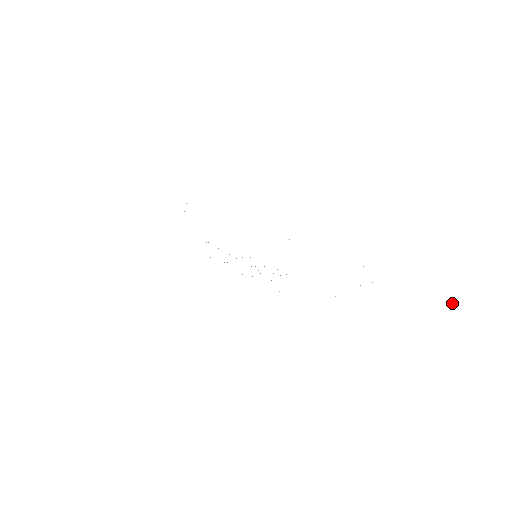
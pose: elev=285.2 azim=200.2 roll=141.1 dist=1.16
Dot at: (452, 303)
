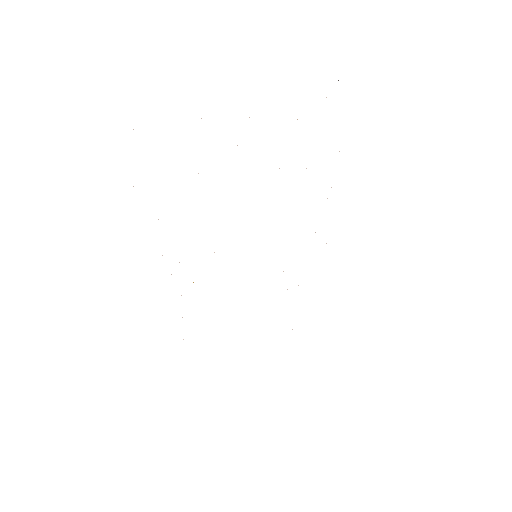
Dot at: occluded
